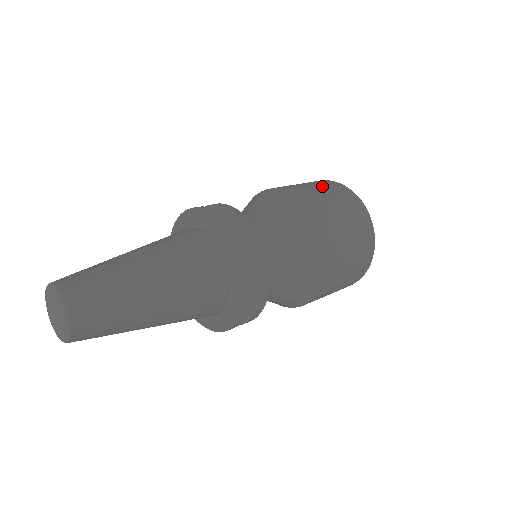
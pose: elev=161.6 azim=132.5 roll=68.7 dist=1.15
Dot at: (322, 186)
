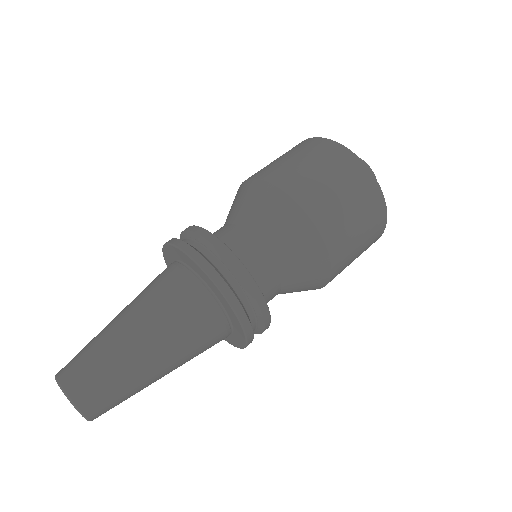
Dot at: (360, 208)
